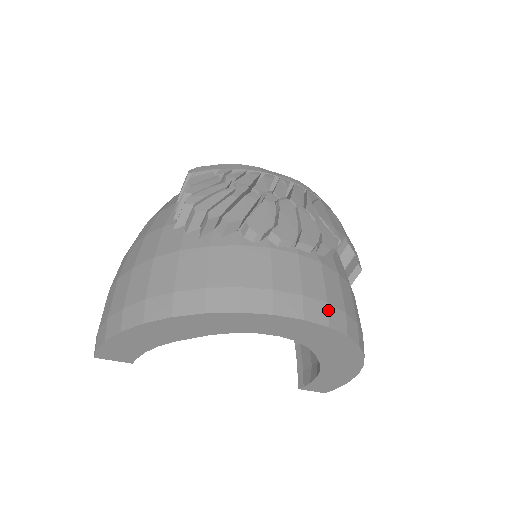
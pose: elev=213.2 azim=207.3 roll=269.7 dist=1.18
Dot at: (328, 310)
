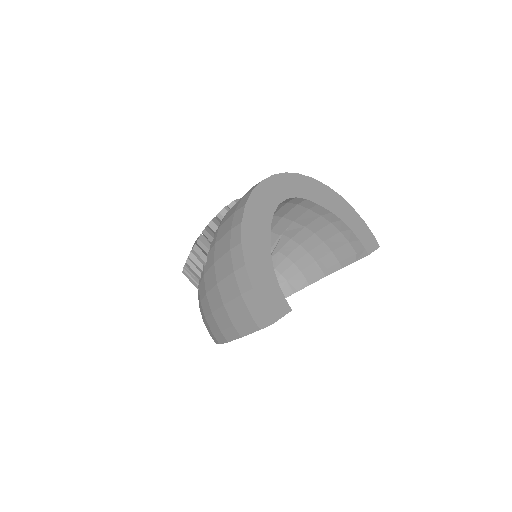
Dot at: occluded
